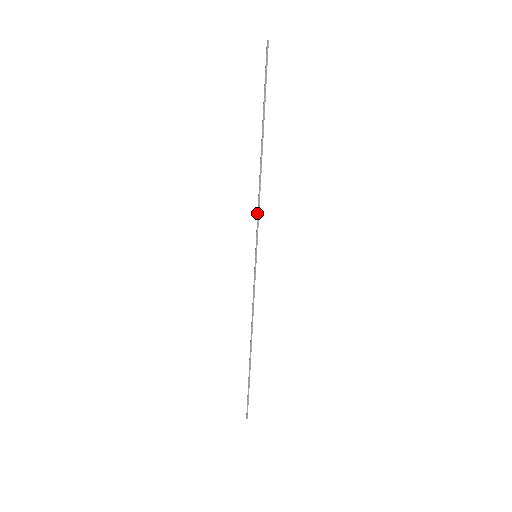
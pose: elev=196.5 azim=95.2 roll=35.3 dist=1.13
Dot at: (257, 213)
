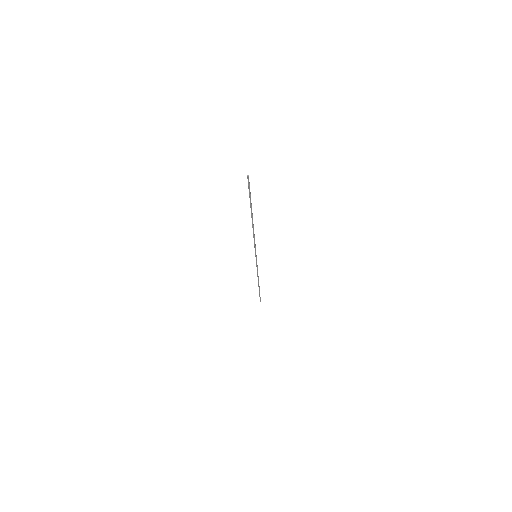
Dot at: (254, 242)
